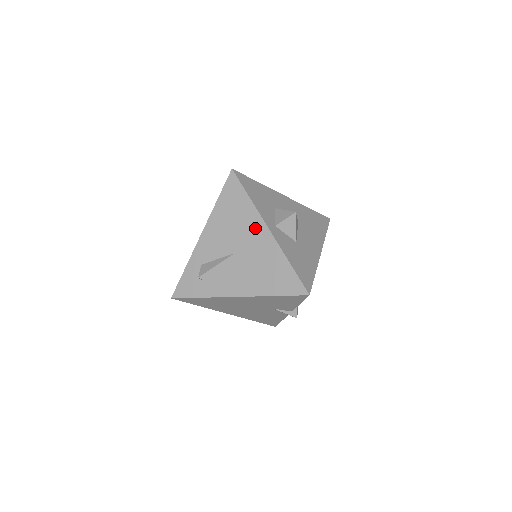
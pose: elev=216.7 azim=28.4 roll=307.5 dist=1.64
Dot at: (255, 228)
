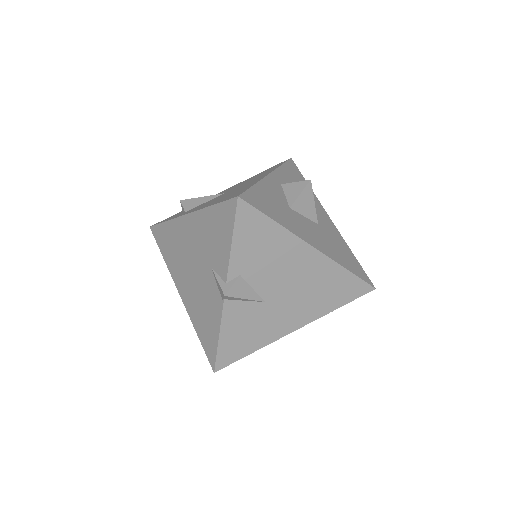
Dot at: (261, 176)
